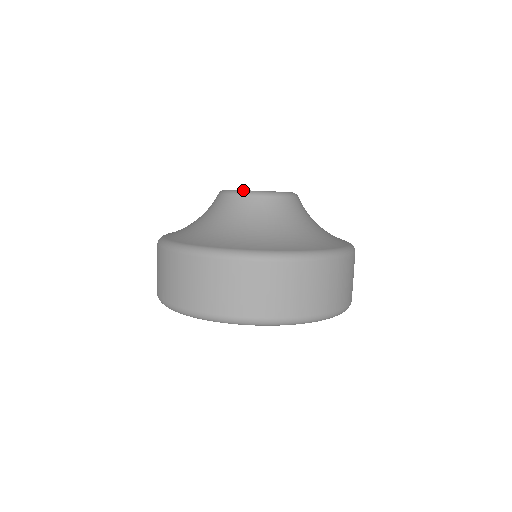
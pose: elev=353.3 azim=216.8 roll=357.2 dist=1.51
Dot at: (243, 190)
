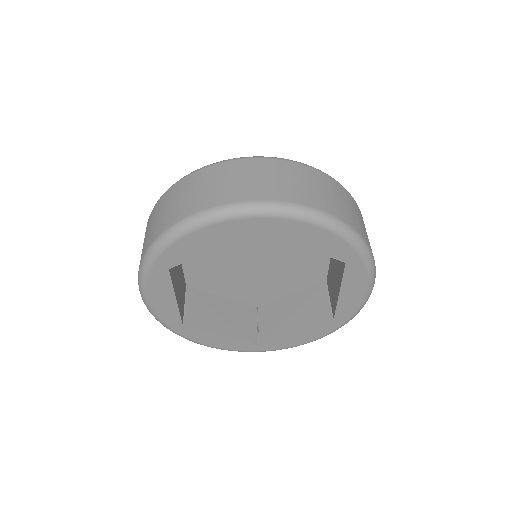
Dot at: occluded
